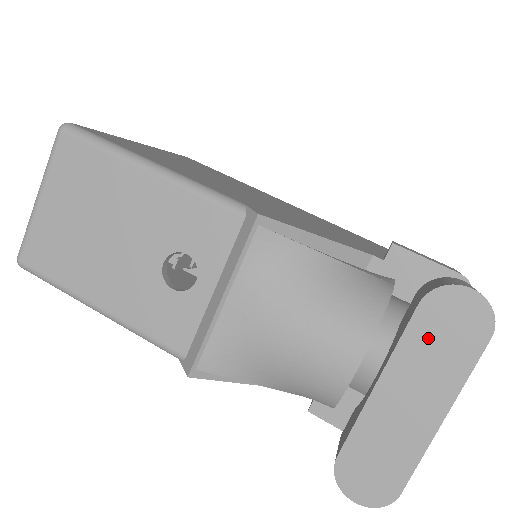
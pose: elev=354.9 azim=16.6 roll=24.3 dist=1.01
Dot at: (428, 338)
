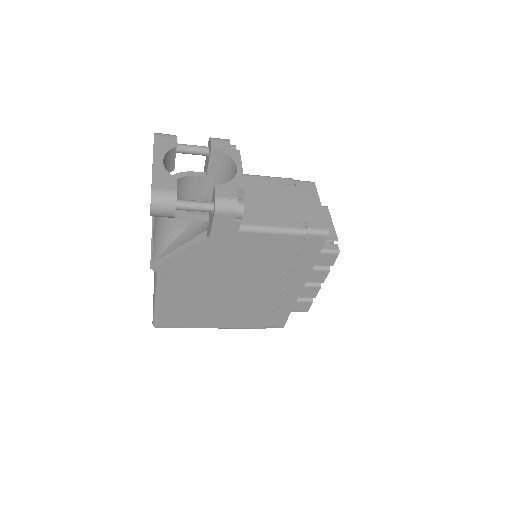
Dot at: occluded
